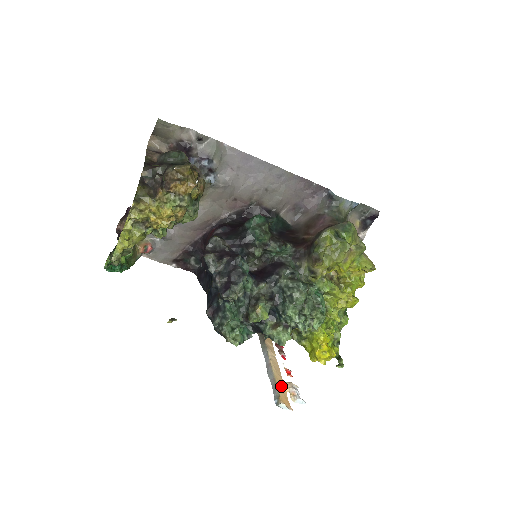
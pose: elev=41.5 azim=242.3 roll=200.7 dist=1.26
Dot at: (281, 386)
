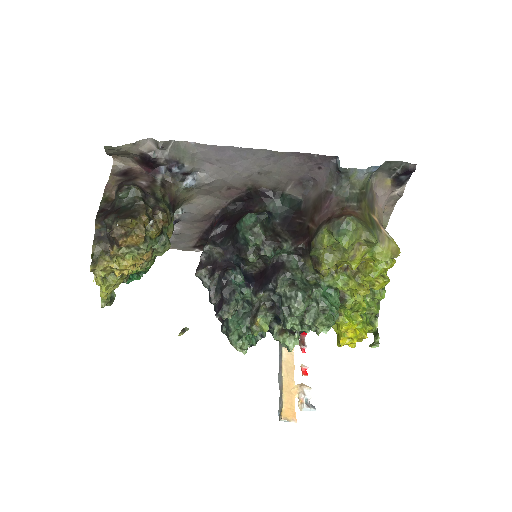
Dot at: (289, 394)
